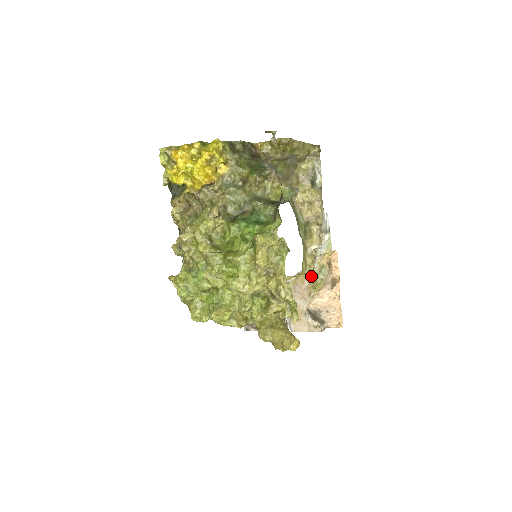
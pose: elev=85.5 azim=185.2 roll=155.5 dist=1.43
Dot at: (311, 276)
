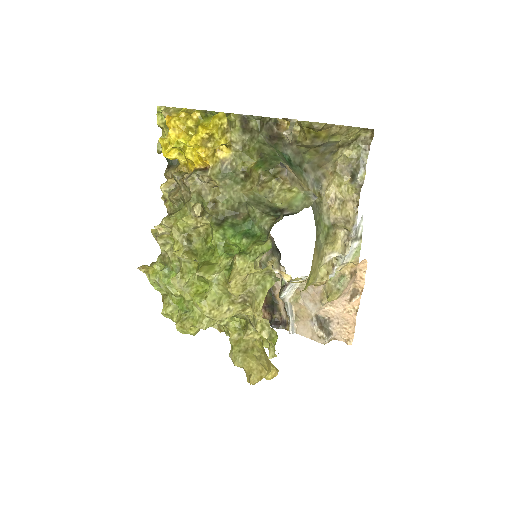
Dot at: (328, 281)
